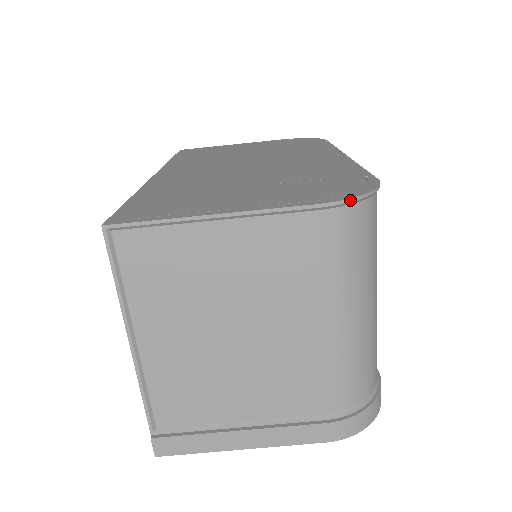
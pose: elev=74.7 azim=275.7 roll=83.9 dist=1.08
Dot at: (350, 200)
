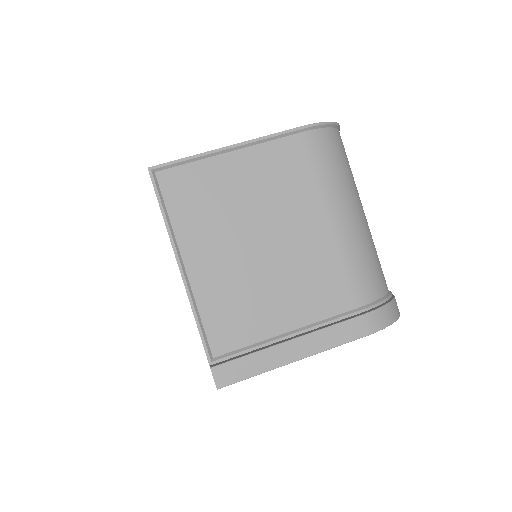
Dot at: (324, 123)
